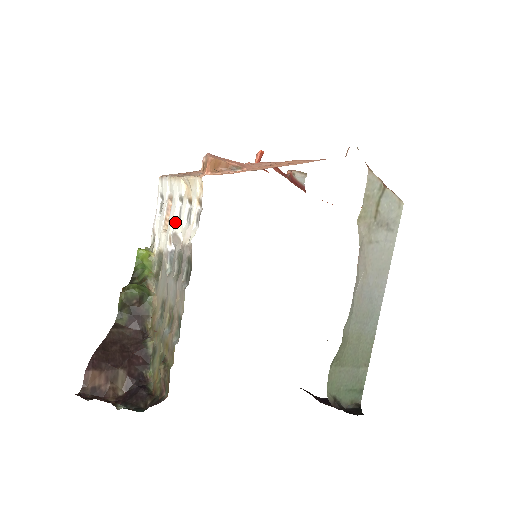
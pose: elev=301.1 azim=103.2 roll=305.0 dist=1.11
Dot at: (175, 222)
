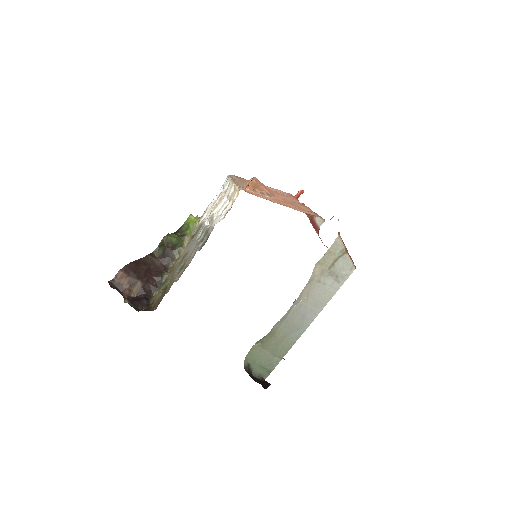
Dot at: (218, 209)
